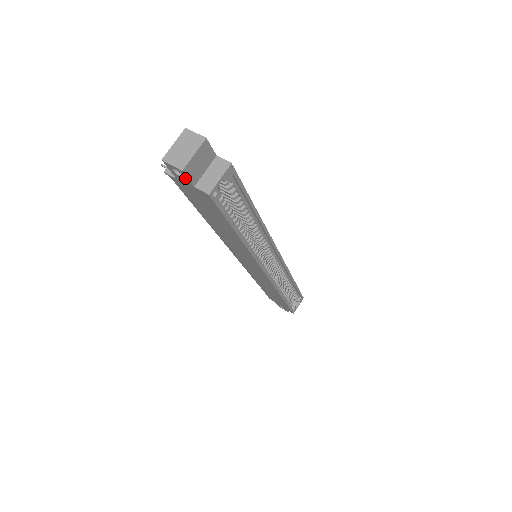
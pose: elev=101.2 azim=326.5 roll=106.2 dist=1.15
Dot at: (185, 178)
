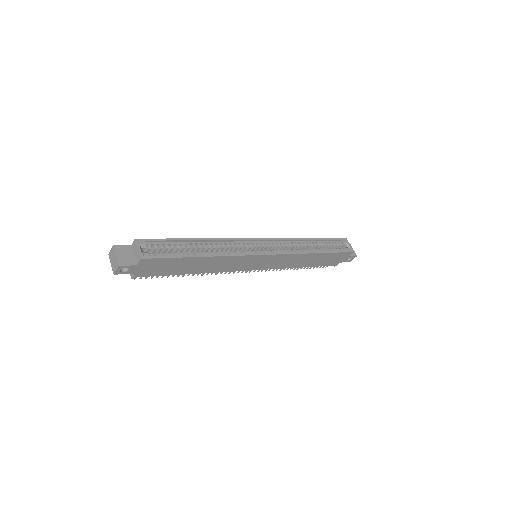
Dot at: (128, 267)
